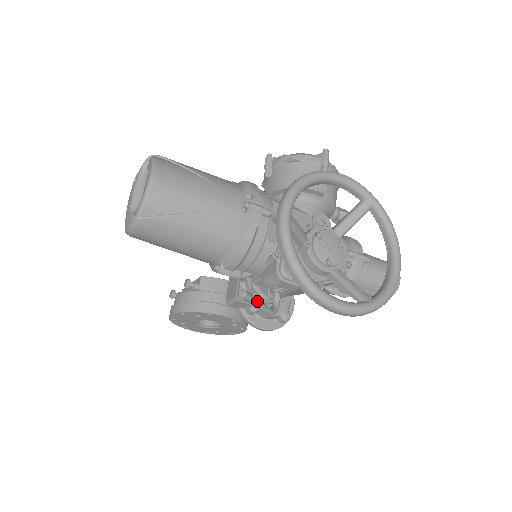
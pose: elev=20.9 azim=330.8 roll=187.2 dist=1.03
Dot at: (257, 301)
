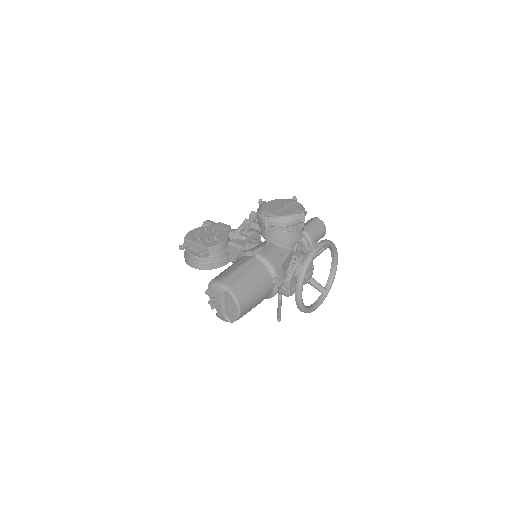
Dot at: occluded
